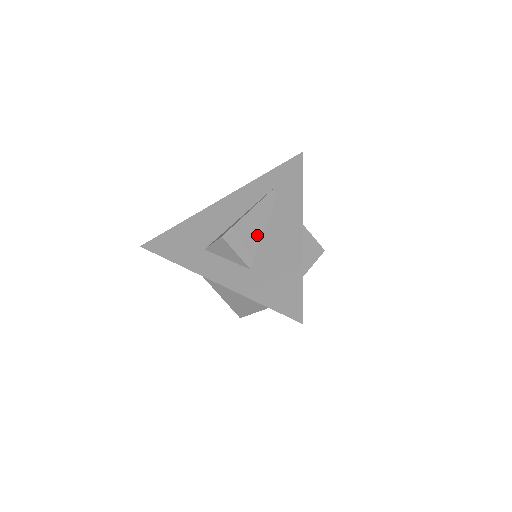
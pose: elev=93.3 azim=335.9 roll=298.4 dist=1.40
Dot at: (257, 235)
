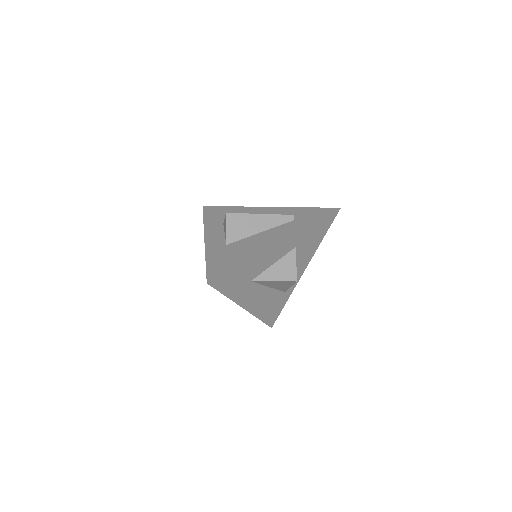
Dot at: (252, 231)
